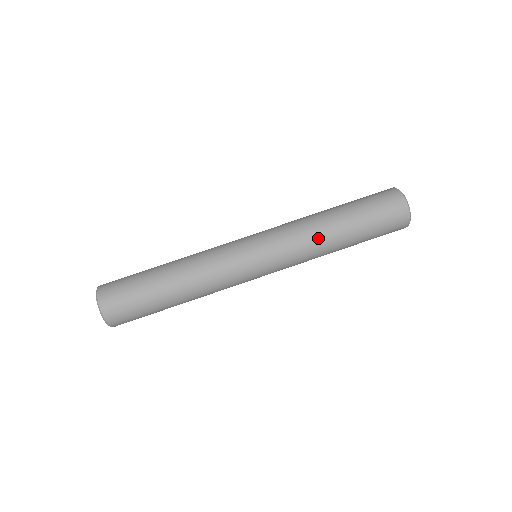
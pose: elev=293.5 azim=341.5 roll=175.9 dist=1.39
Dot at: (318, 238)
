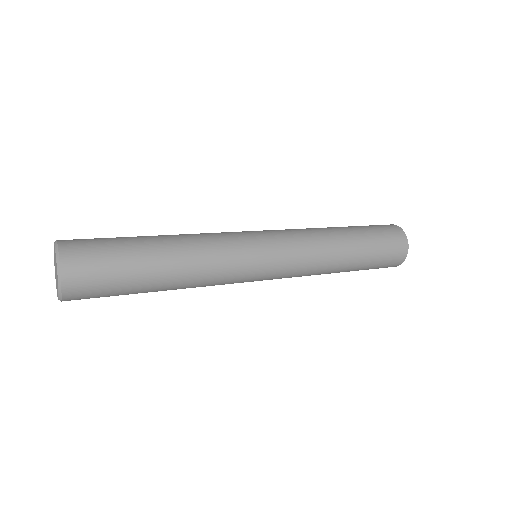
Dot at: (329, 251)
